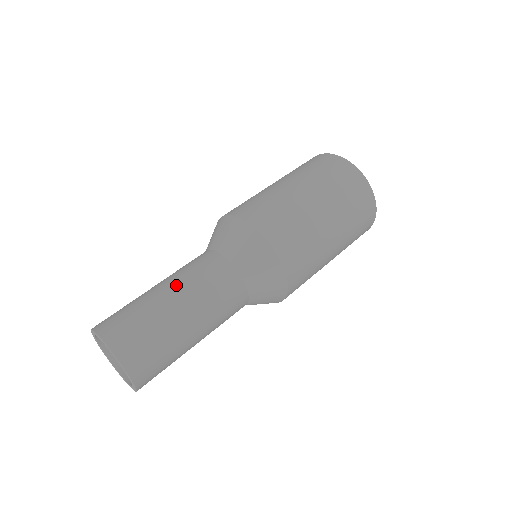
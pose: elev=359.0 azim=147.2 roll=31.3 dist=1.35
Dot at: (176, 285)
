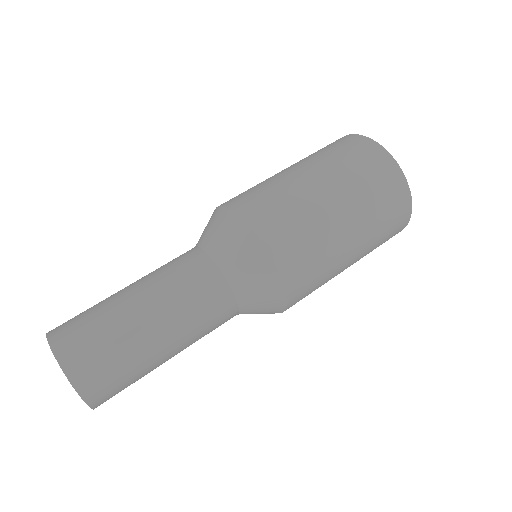
Dot at: occluded
